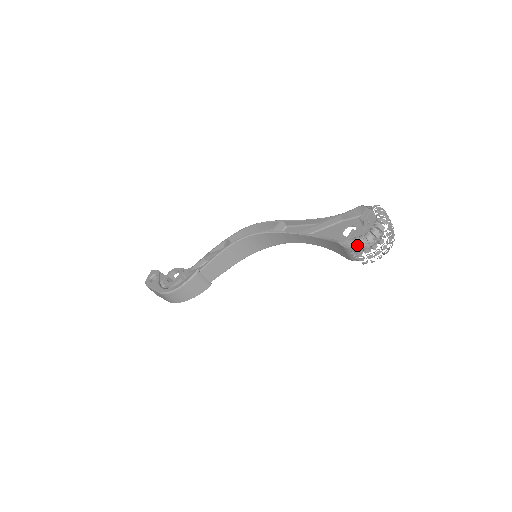
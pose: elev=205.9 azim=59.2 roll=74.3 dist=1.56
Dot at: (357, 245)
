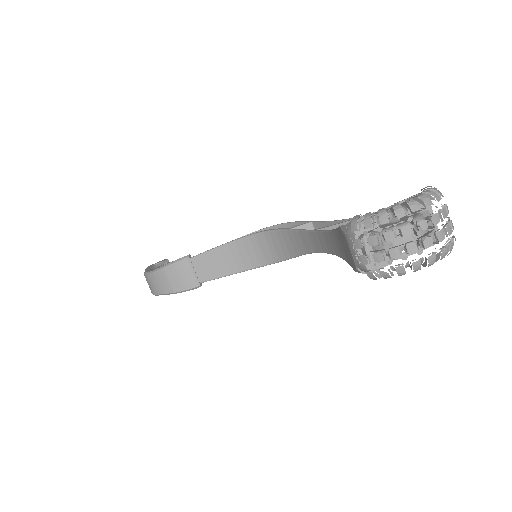
Dot at: (359, 224)
